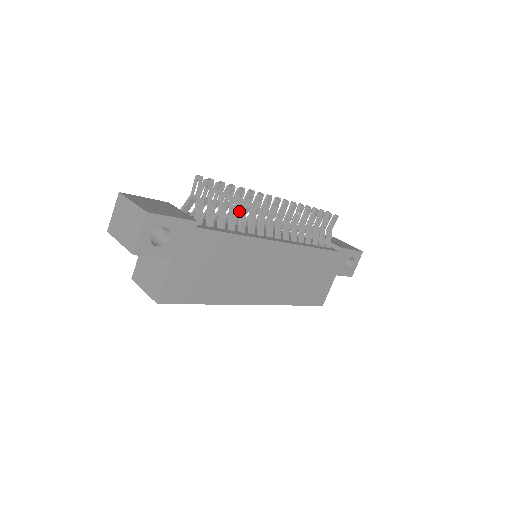
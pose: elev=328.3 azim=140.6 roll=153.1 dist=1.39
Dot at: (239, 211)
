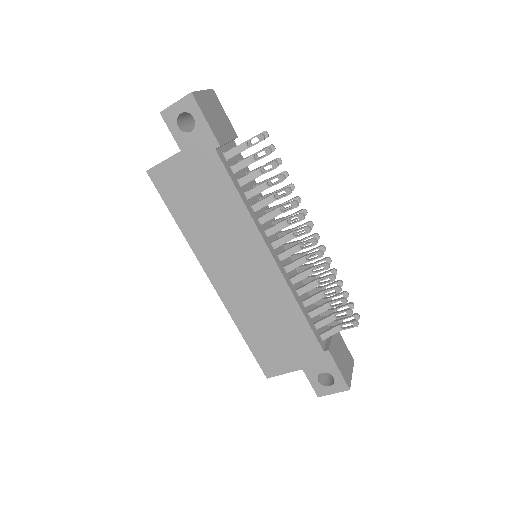
Dot at: (270, 195)
